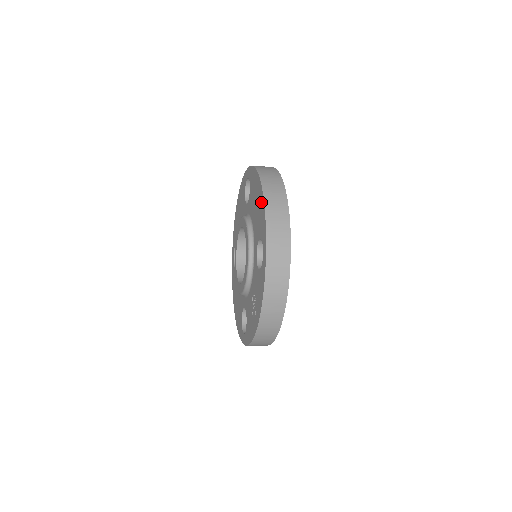
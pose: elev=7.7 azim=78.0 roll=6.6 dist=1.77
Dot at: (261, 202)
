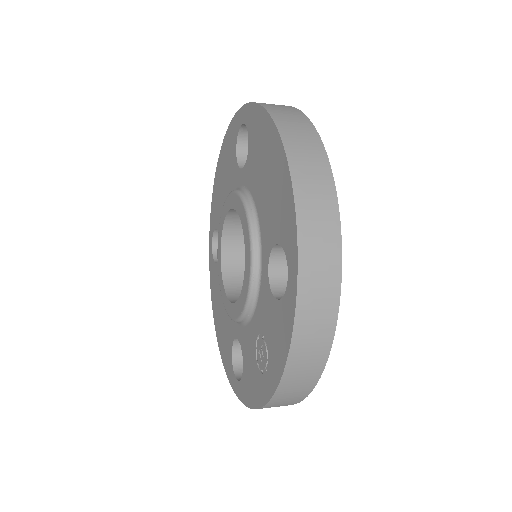
Dot at: (281, 175)
